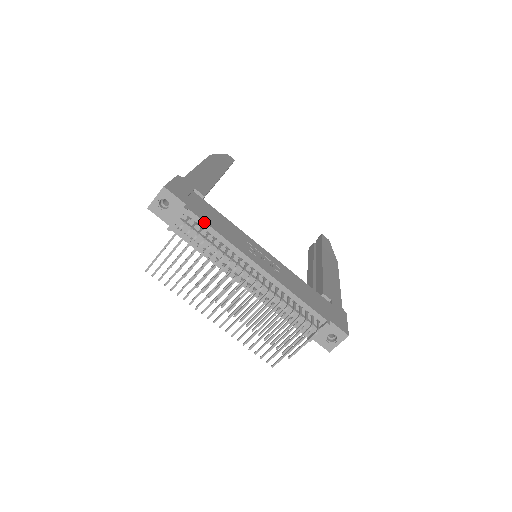
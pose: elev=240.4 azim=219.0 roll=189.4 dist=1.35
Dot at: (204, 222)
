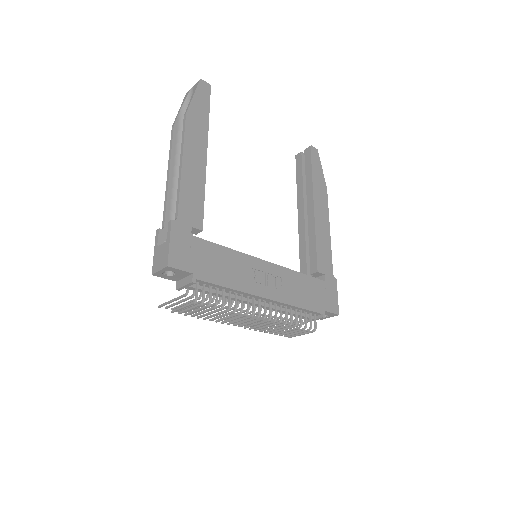
Dot at: (213, 284)
